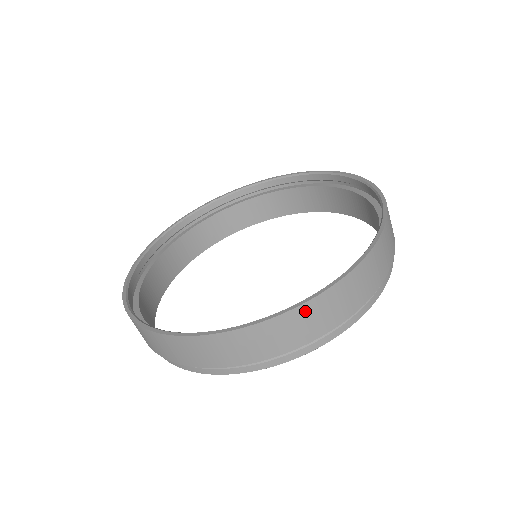
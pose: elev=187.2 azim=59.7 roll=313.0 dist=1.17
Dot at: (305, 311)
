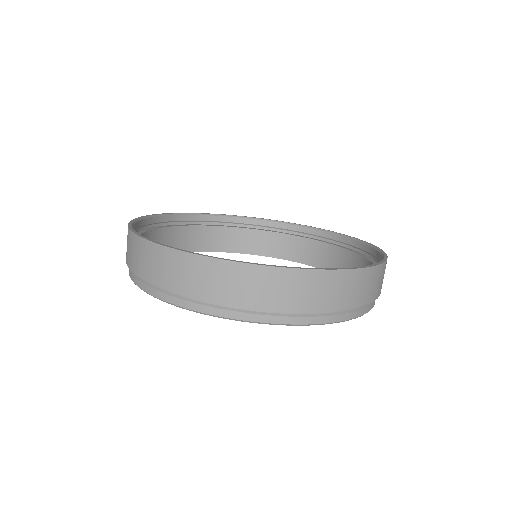
Dot at: (370, 274)
